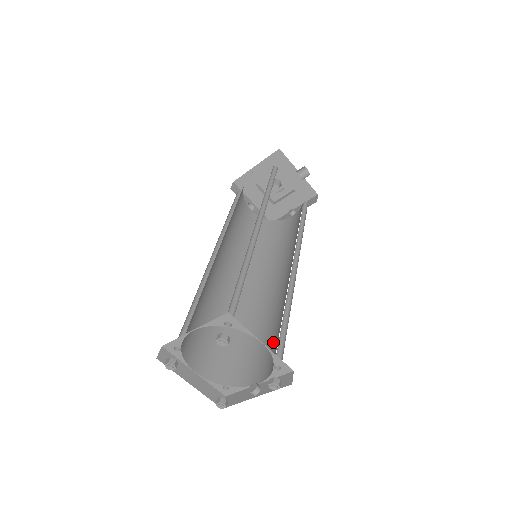
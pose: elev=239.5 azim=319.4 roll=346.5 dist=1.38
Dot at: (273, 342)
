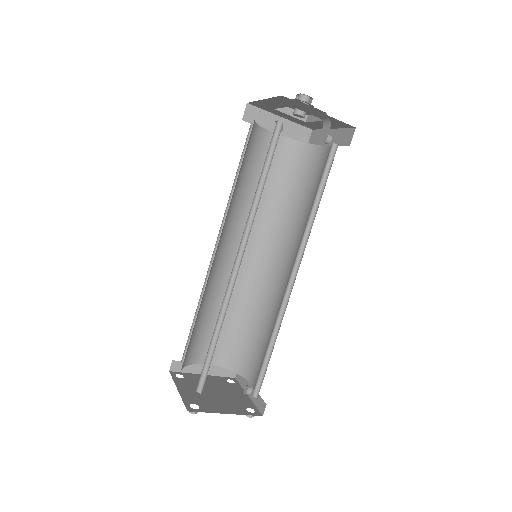
Dot at: occluded
